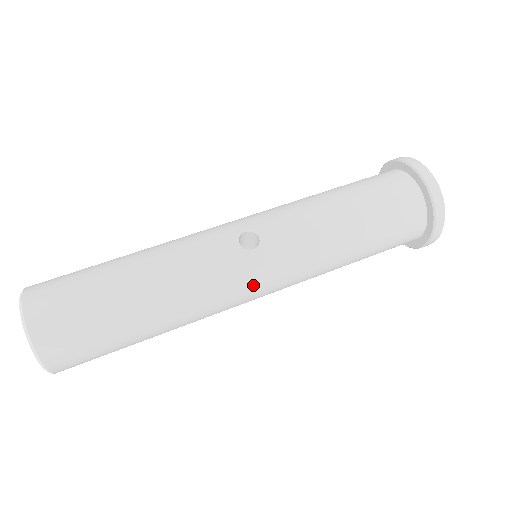
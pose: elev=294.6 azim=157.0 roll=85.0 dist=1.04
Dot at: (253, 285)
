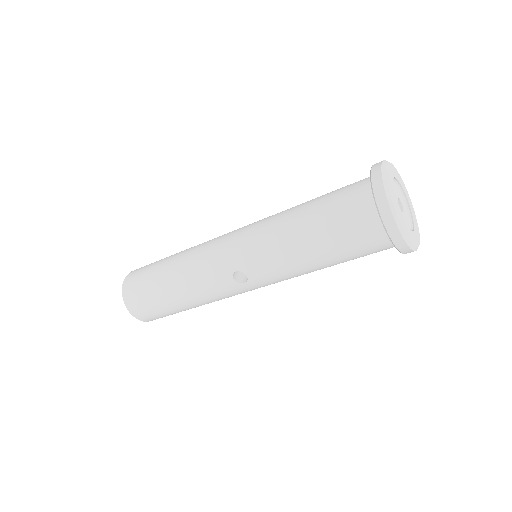
Dot at: occluded
